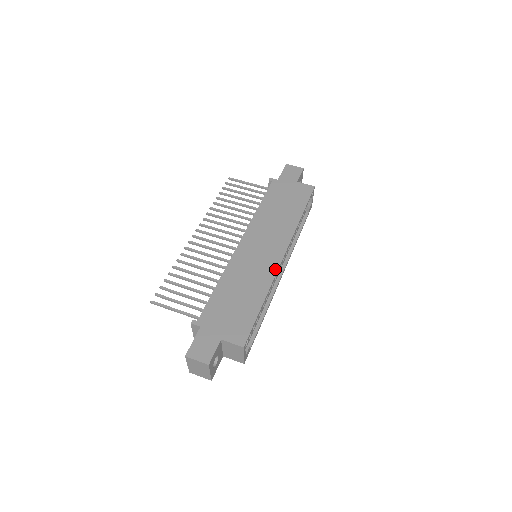
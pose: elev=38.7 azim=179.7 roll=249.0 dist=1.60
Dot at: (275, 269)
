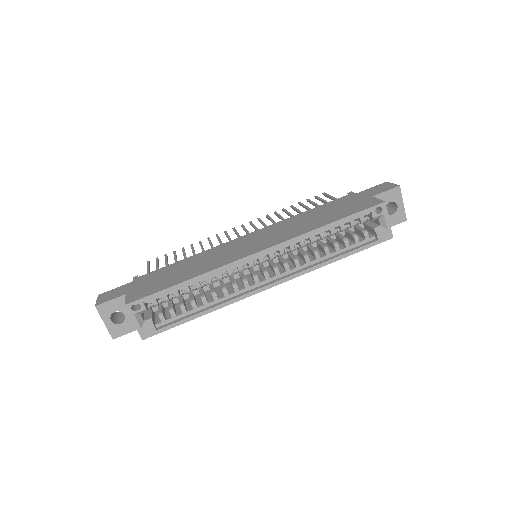
Dot at: (234, 260)
